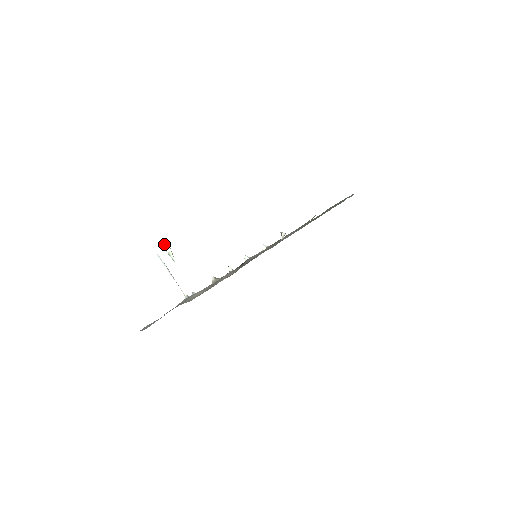
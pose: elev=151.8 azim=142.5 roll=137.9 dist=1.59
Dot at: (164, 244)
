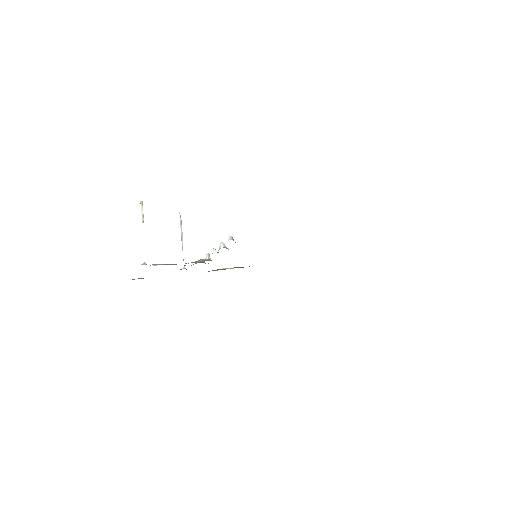
Dot at: (141, 205)
